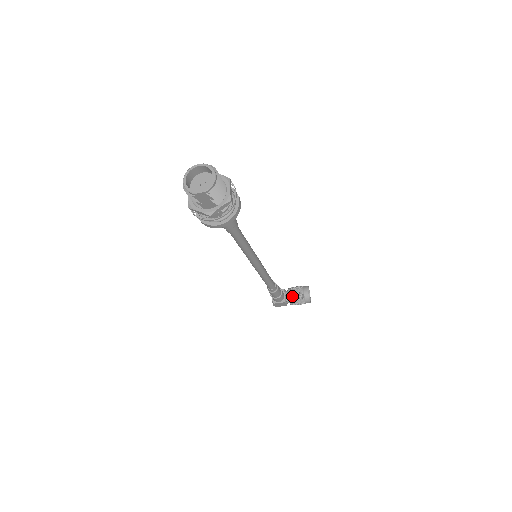
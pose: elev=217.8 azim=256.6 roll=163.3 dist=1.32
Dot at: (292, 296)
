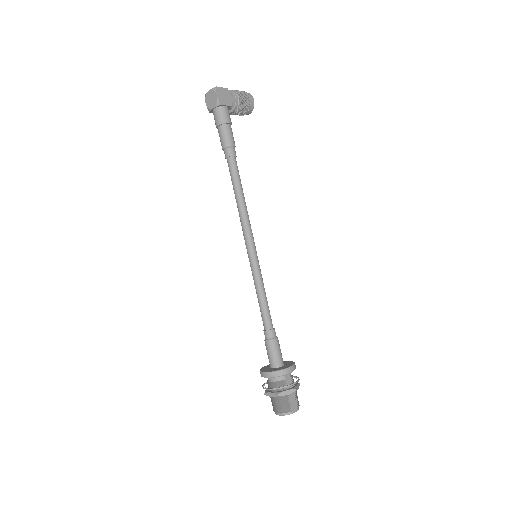
Dot at: (233, 114)
